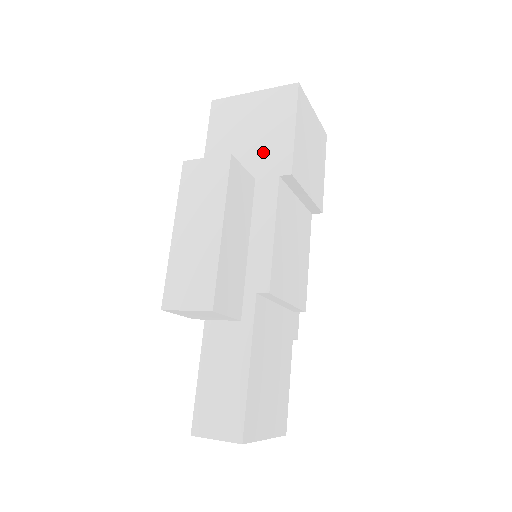
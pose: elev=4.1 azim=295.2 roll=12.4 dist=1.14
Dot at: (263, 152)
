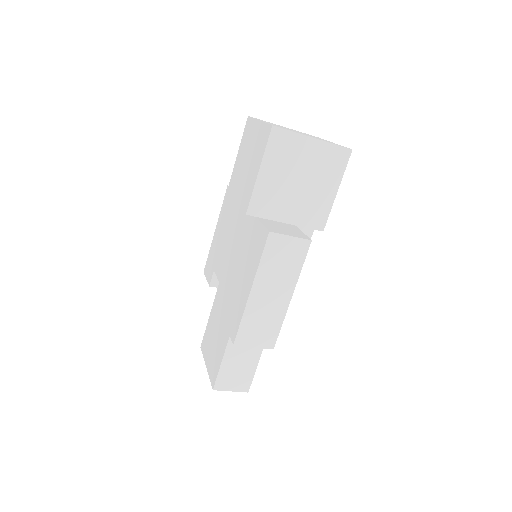
Dot at: (307, 204)
